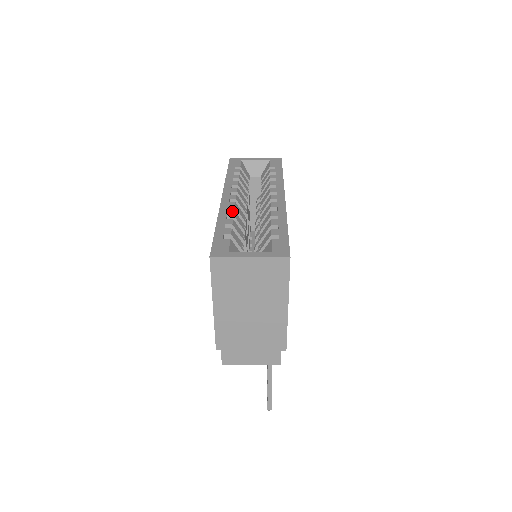
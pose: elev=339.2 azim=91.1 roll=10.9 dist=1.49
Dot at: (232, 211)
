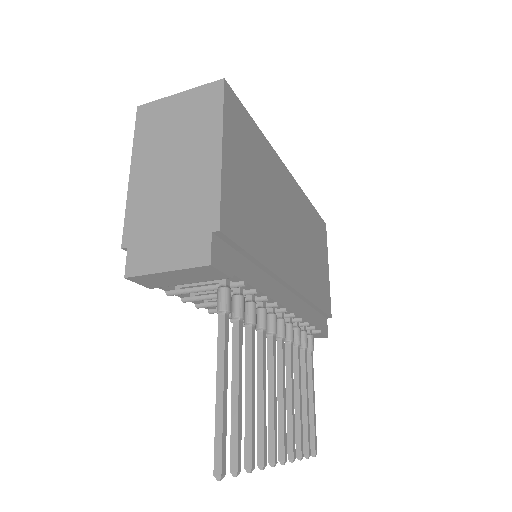
Dot at: occluded
